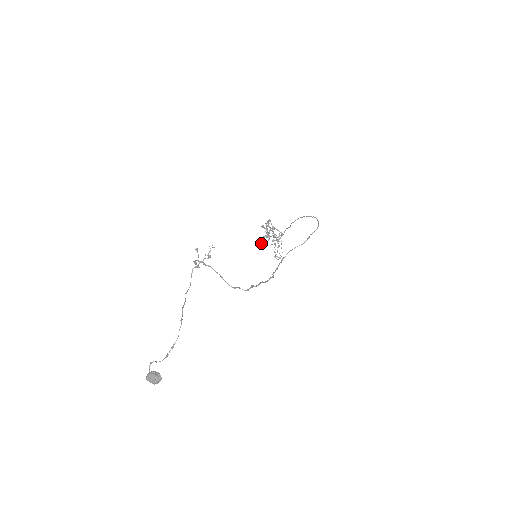
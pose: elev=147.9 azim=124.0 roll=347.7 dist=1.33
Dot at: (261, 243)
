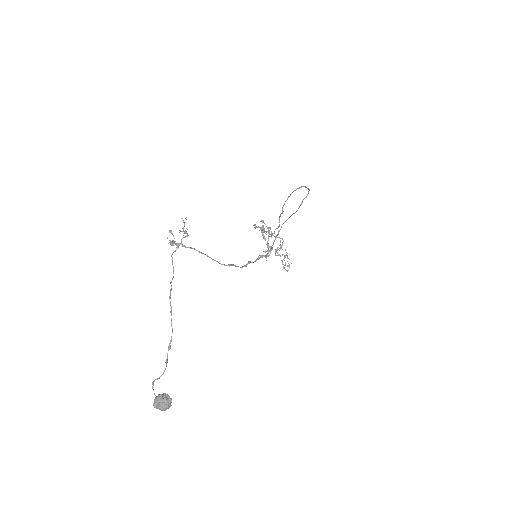
Dot at: (264, 256)
